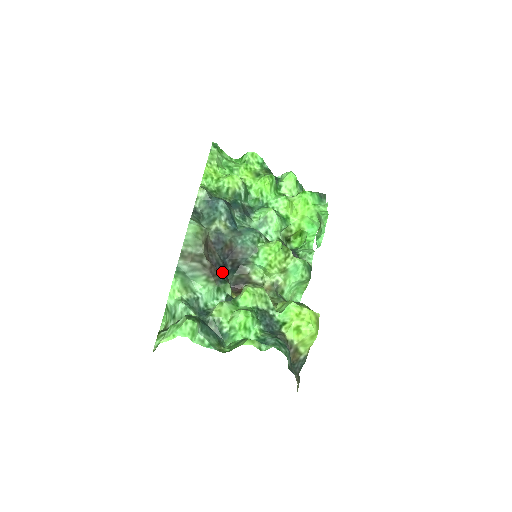
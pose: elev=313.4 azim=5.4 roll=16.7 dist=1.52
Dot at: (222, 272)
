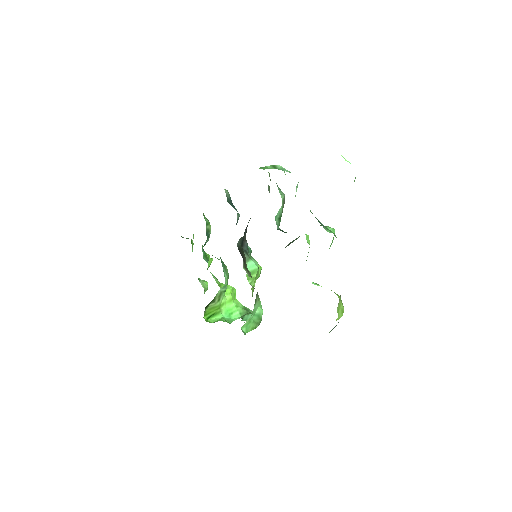
Dot at: occluded
